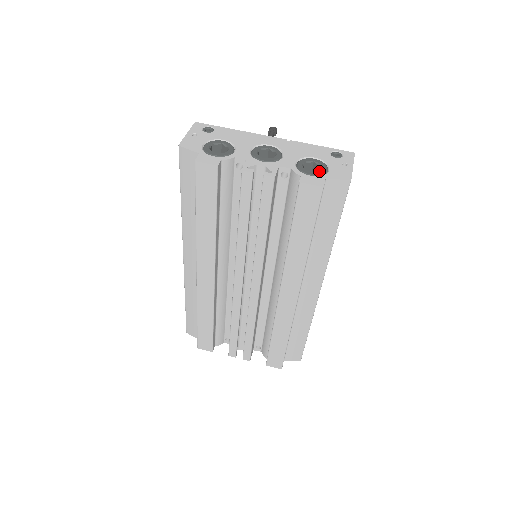
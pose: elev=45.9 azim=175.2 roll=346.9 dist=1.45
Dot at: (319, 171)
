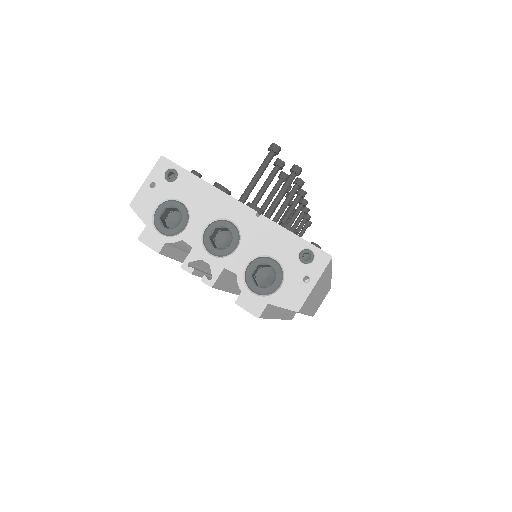
Dot at: (267, 287)
